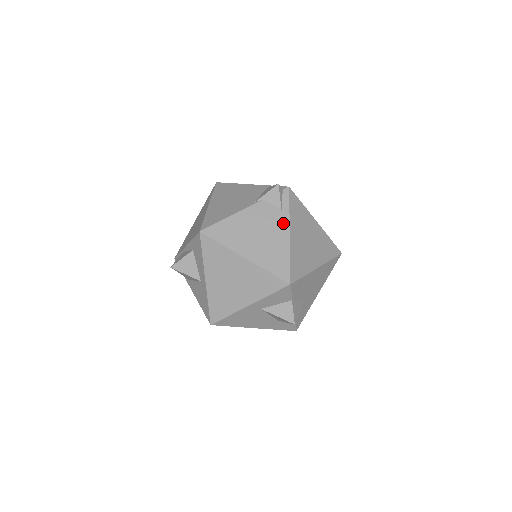
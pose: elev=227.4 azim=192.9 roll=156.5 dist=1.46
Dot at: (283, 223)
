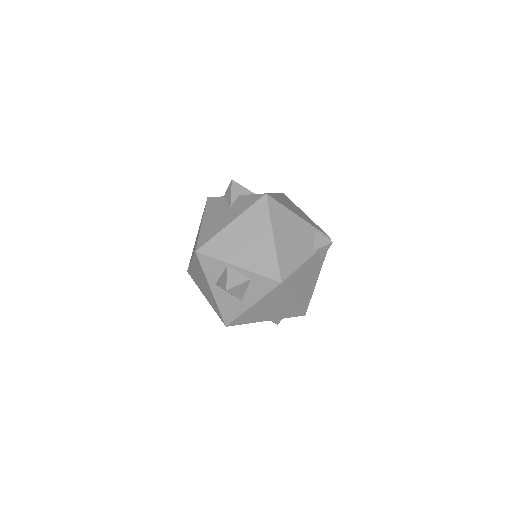
Dot at: (319, 270)
